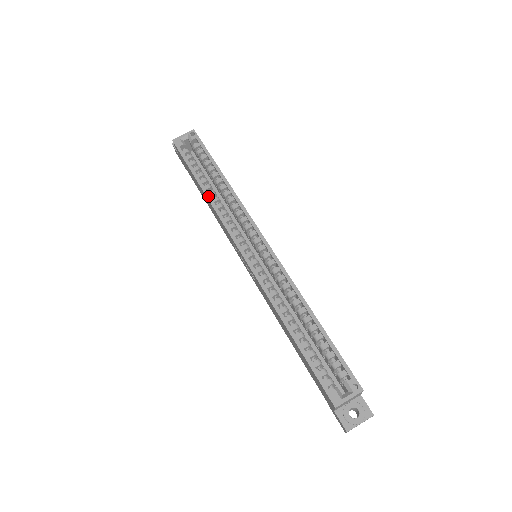
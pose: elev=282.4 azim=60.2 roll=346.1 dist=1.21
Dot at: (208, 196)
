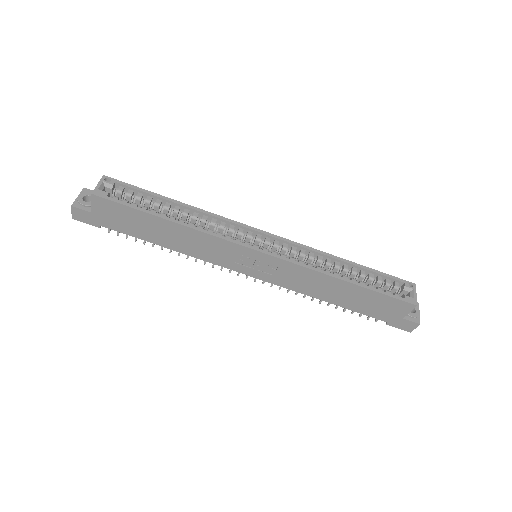
Dot at: (185, 224)
